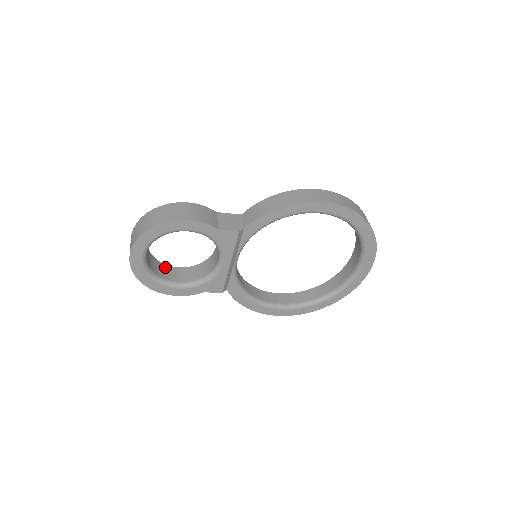
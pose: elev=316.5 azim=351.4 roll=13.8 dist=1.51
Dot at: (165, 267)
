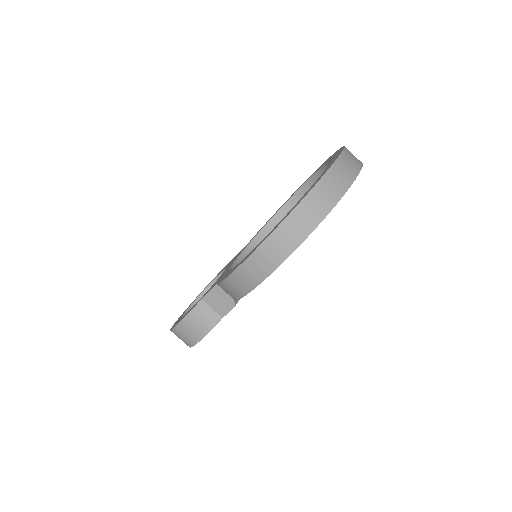
Dot at: occluded
